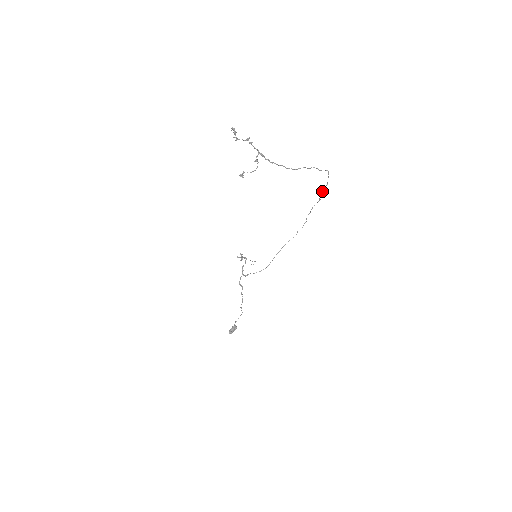
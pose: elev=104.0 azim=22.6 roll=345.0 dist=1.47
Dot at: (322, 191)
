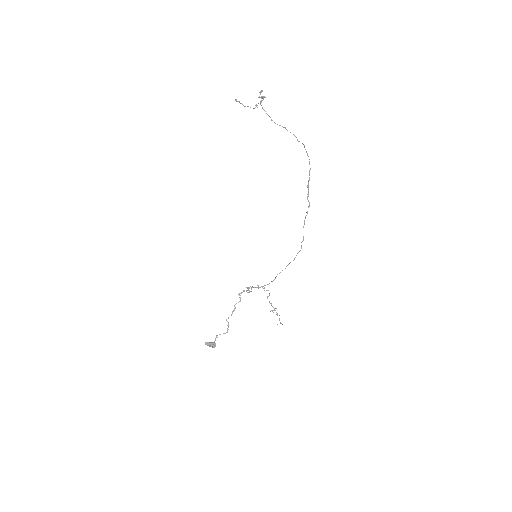
Dot at: (308, 184)
